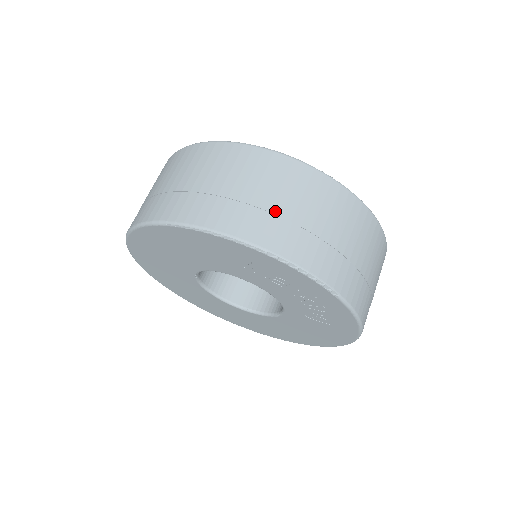
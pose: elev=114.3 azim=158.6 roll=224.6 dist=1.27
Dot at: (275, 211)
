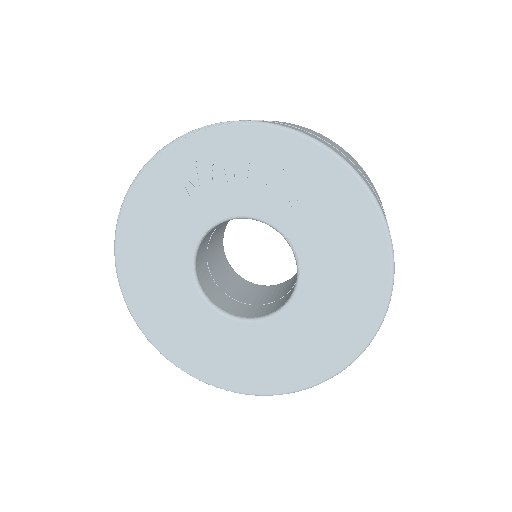
Dot at: occluded
